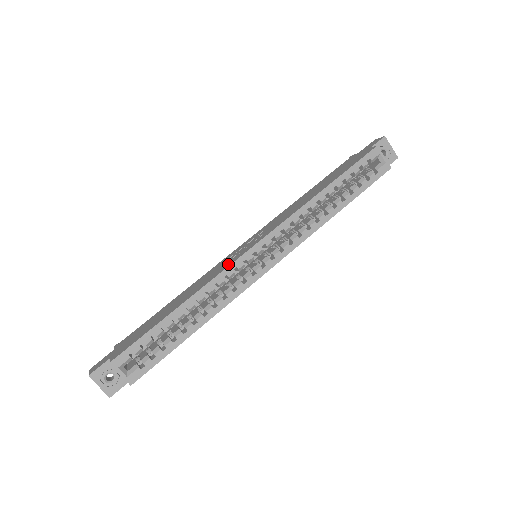
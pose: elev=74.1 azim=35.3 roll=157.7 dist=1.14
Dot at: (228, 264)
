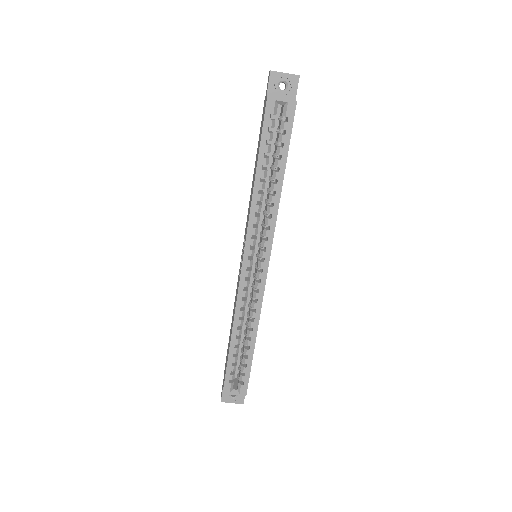
Dot at: (238, 287)
